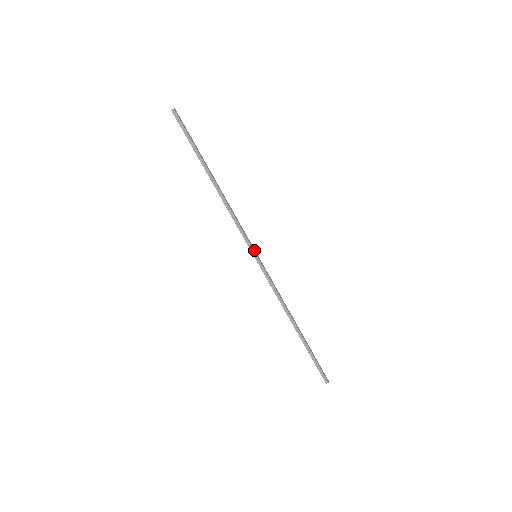
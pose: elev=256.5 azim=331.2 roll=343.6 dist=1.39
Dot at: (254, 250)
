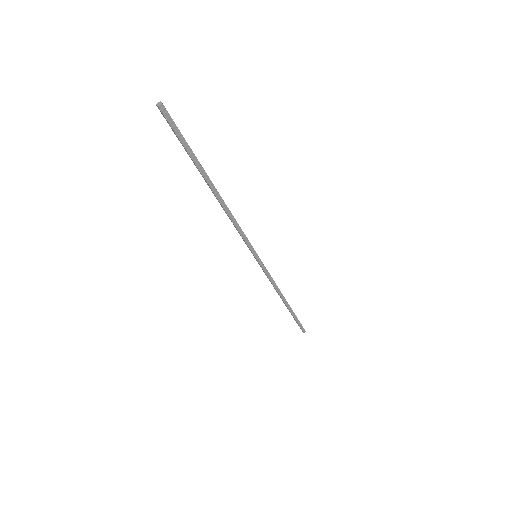
Dot at: (255, 251)
